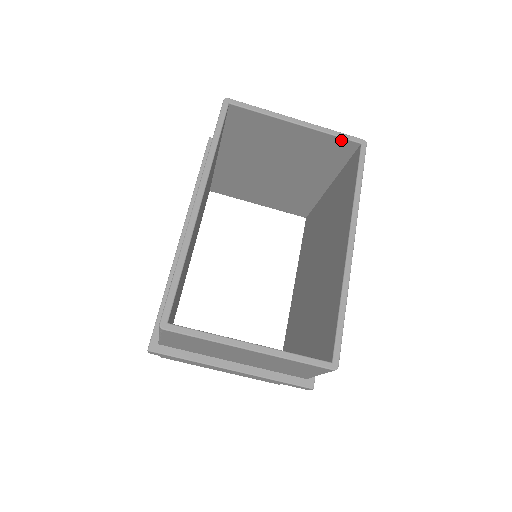
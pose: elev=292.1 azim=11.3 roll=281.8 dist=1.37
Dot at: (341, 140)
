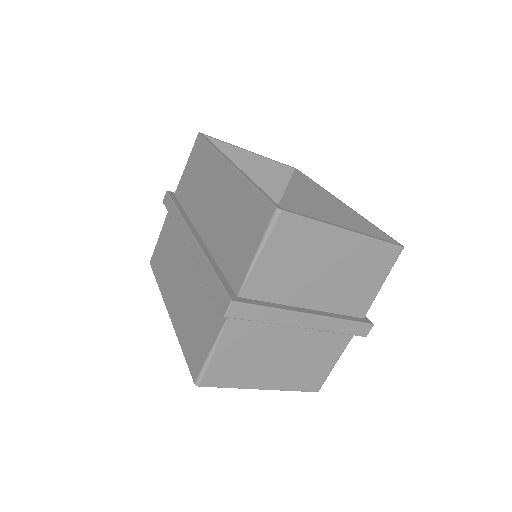
Dot at: (282, 167)
